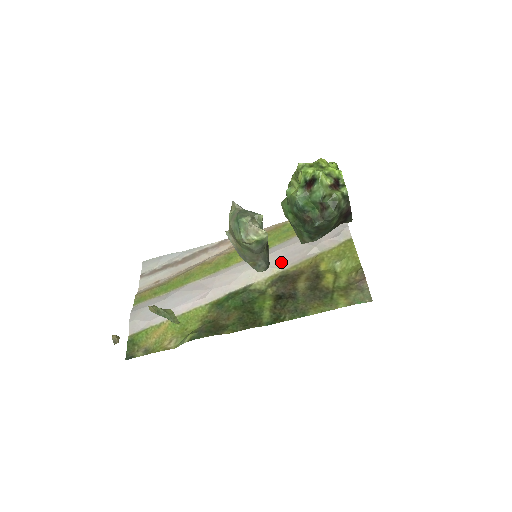
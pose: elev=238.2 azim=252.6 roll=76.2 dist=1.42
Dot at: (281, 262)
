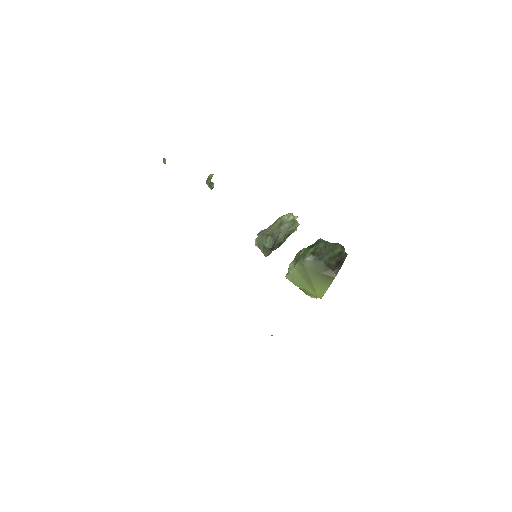
Dot at: occluded
